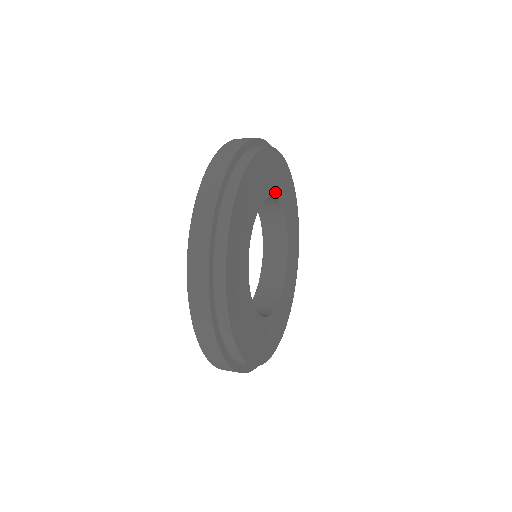
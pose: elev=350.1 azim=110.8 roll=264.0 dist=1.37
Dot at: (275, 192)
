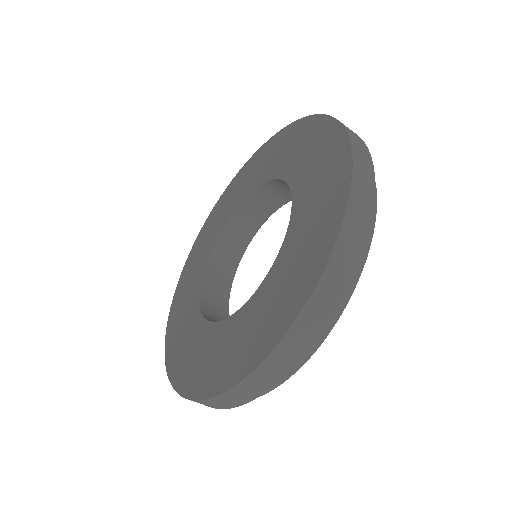
Dot at: occluded
